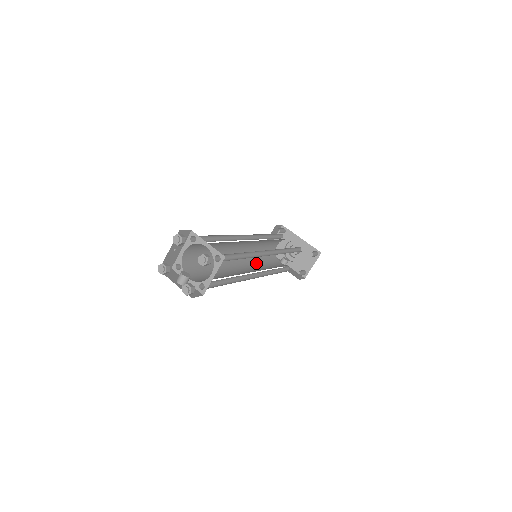
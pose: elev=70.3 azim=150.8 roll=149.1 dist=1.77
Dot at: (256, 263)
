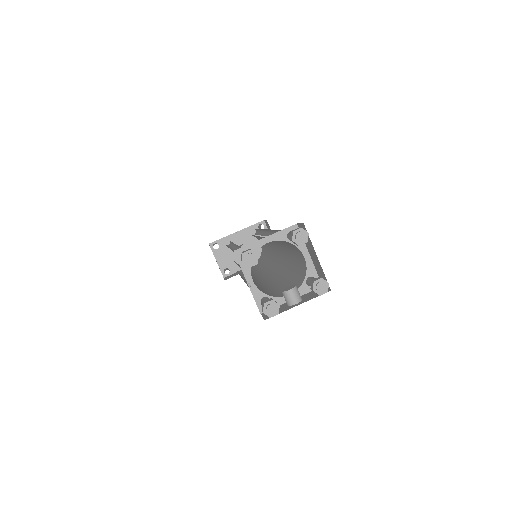
Dot at: (253, 272)
